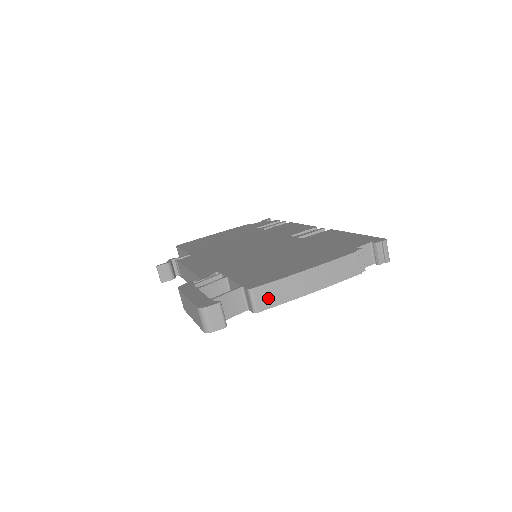
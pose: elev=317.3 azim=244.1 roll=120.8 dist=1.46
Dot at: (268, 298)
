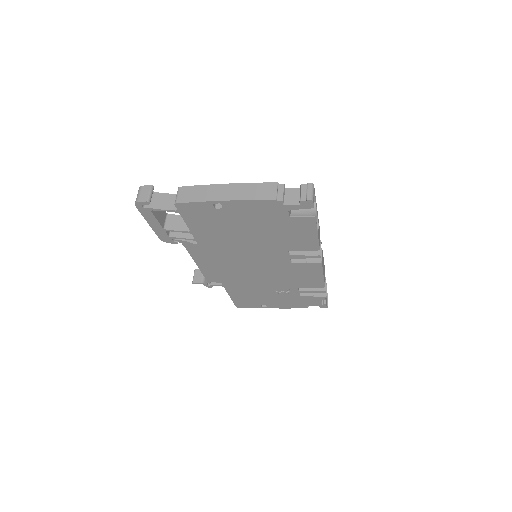
Dot at: (188, 195)
